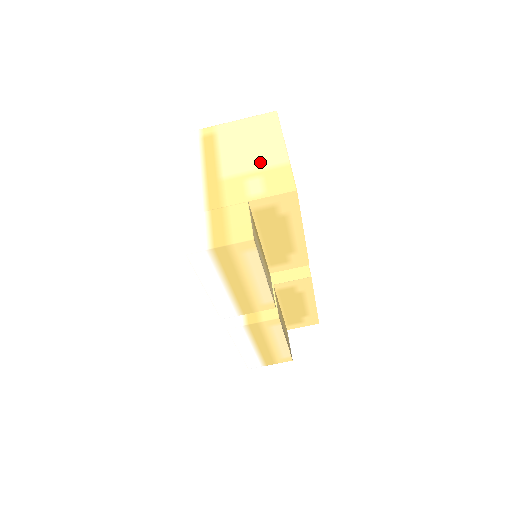
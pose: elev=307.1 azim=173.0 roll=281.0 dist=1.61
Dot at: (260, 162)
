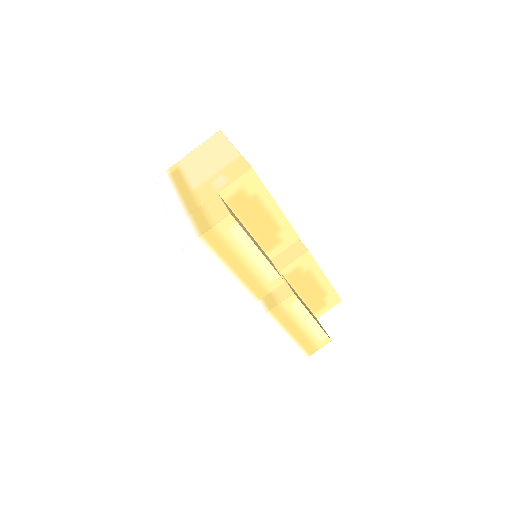
Dot at: (218, 166)
